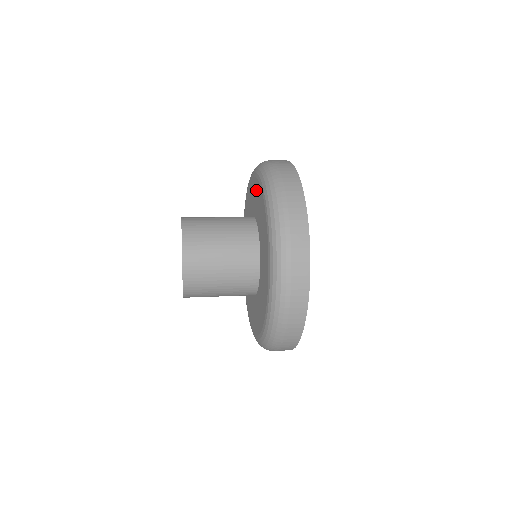
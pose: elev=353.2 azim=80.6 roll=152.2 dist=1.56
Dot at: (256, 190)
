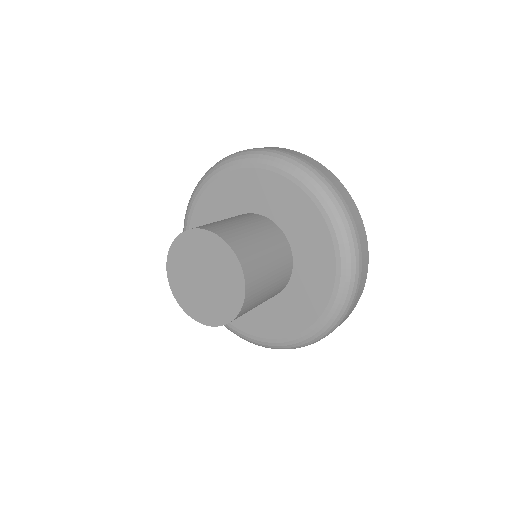
Dot at: (320, 245)
